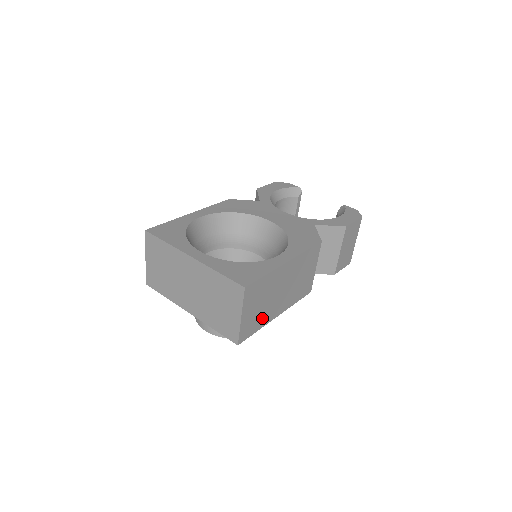
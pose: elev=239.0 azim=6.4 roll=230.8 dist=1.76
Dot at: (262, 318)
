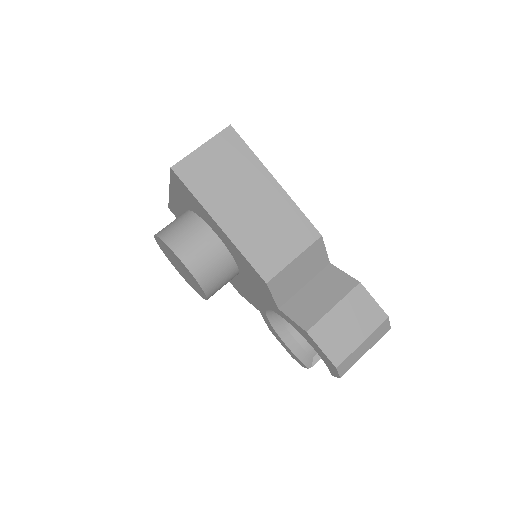
Dot at: (209, 191)
